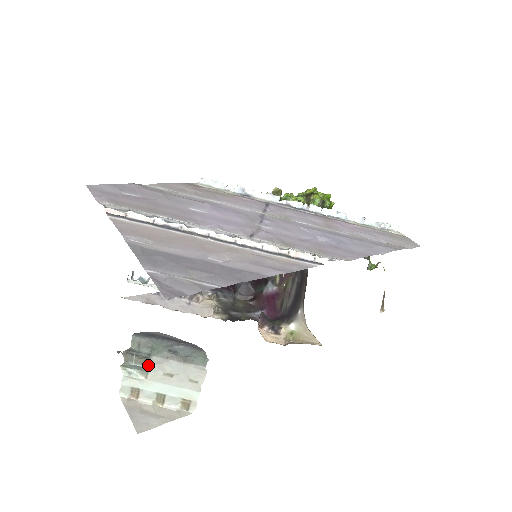
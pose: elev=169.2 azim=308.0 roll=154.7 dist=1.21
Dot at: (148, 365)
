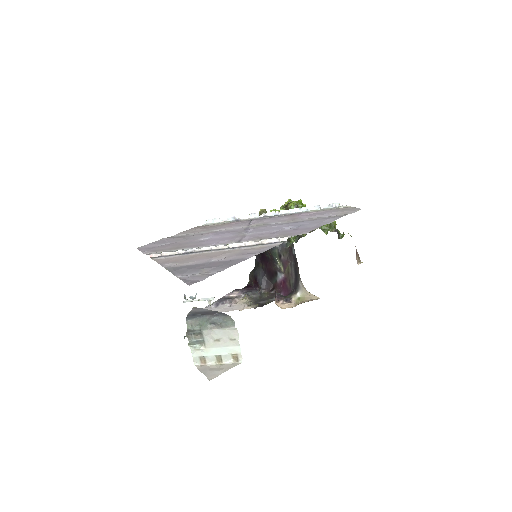
Dot at: (203, 338)
